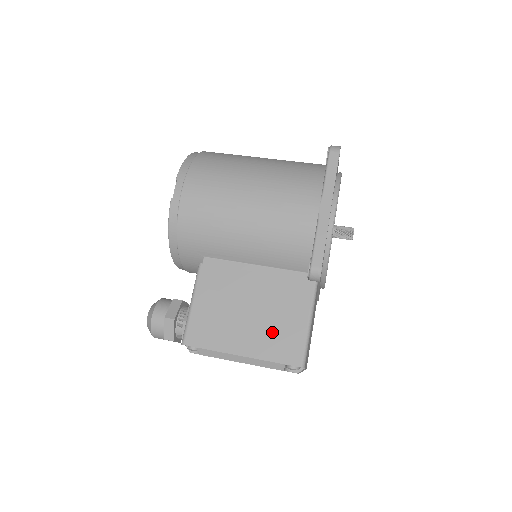
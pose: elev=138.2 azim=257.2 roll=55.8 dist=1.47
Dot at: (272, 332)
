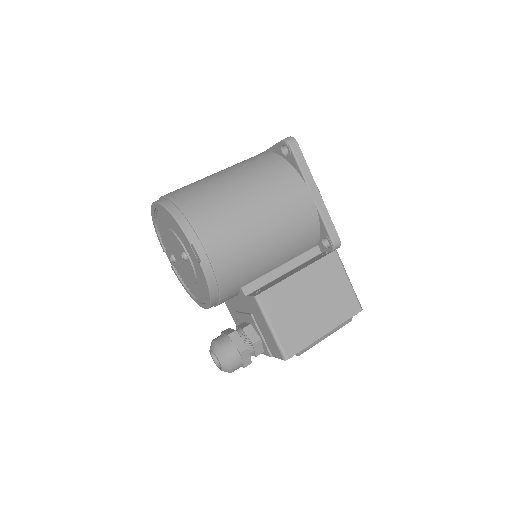
Dot at: (333, 303)
